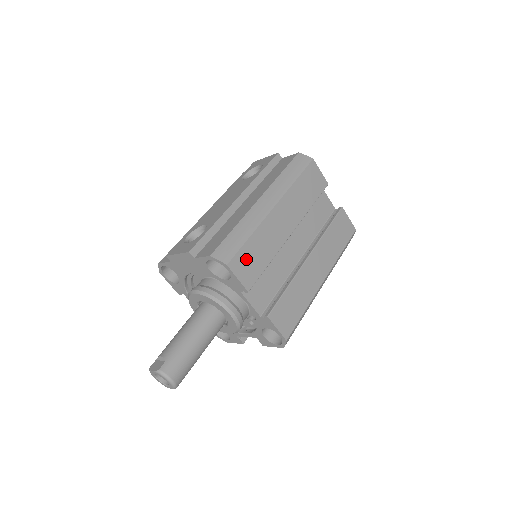
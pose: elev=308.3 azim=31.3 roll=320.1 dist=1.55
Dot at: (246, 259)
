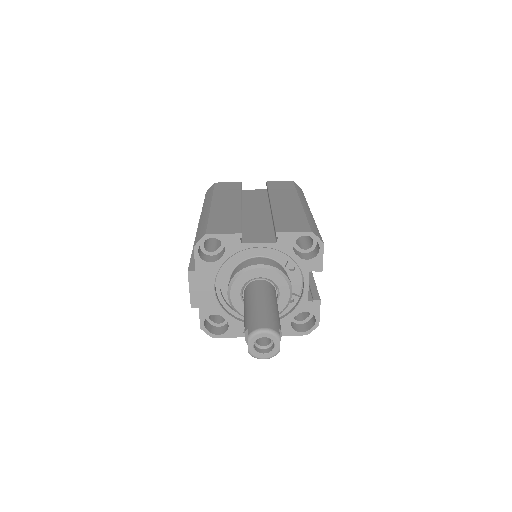
Dot at: (219, 226)
